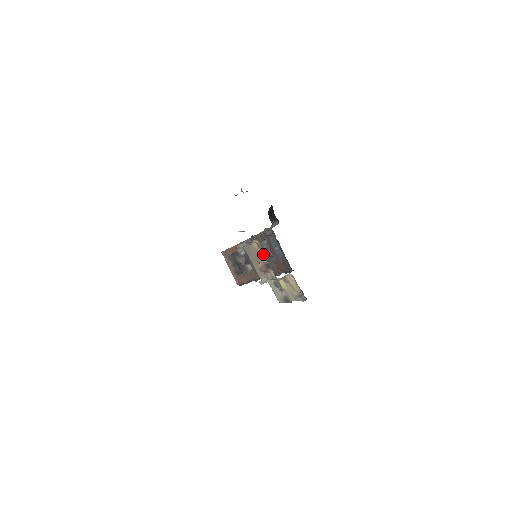
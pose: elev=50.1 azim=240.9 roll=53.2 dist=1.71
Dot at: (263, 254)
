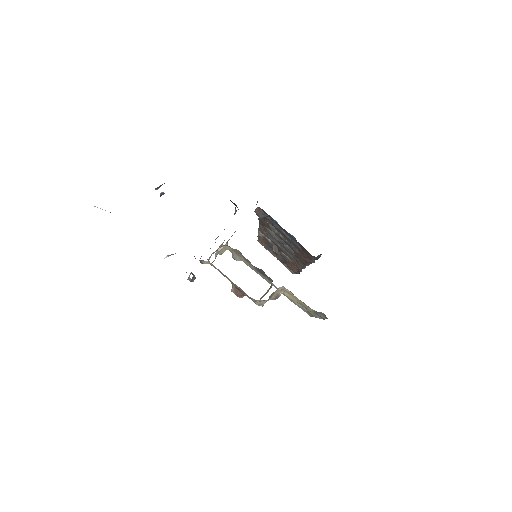
Dot at: occluded
